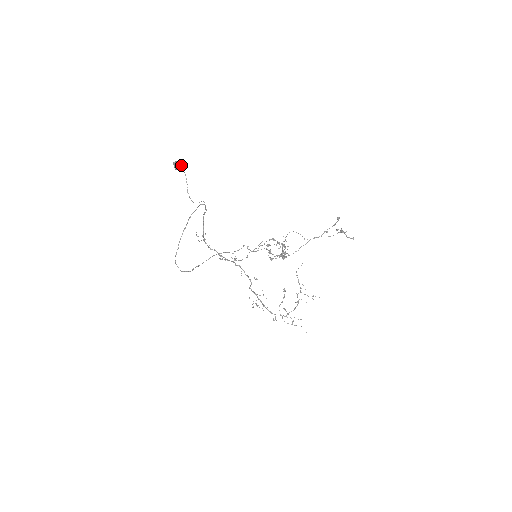
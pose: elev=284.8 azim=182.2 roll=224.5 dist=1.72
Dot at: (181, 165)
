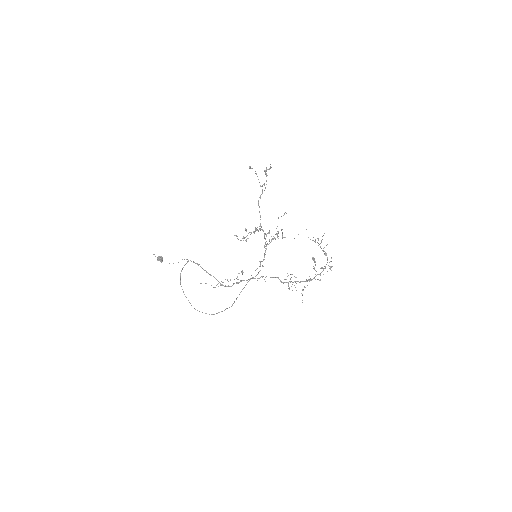
Dot at: (161, 256)
